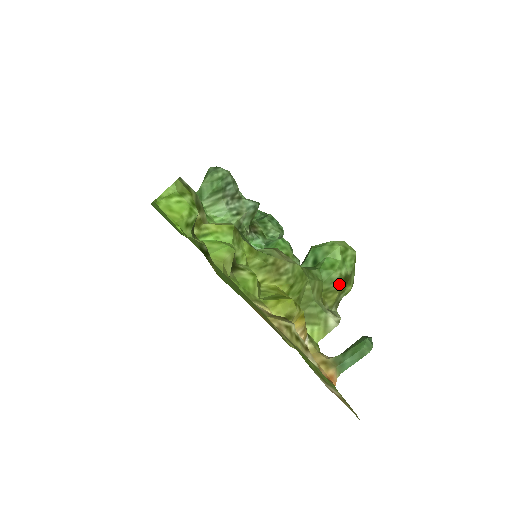
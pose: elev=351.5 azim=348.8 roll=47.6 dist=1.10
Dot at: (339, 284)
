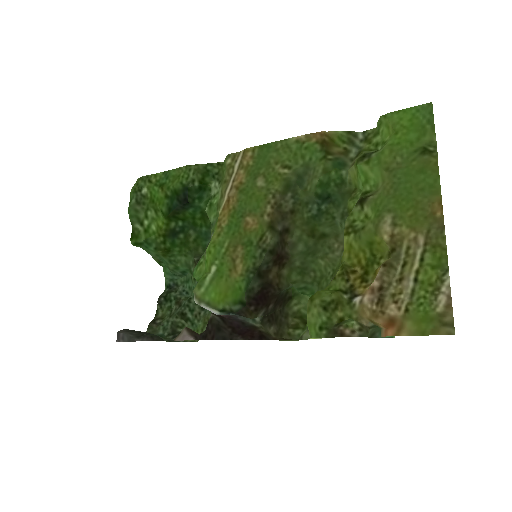
Dot at: occluded
